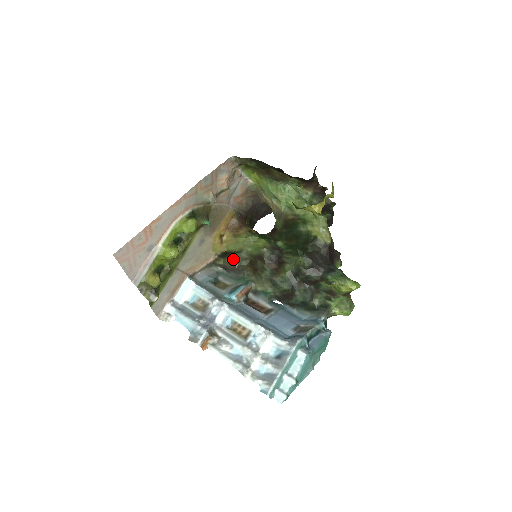
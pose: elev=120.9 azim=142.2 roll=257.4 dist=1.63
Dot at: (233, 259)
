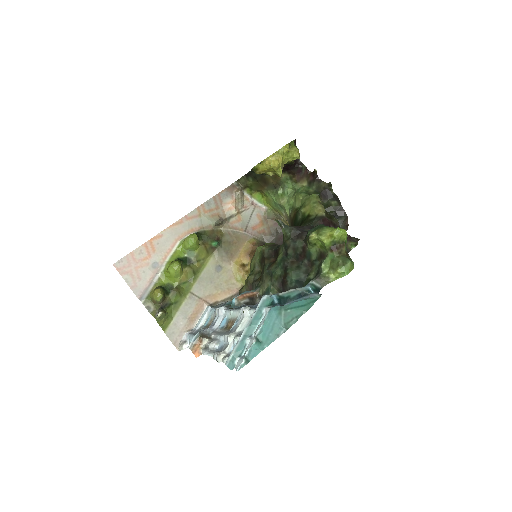
Dot at: (248, 277)
